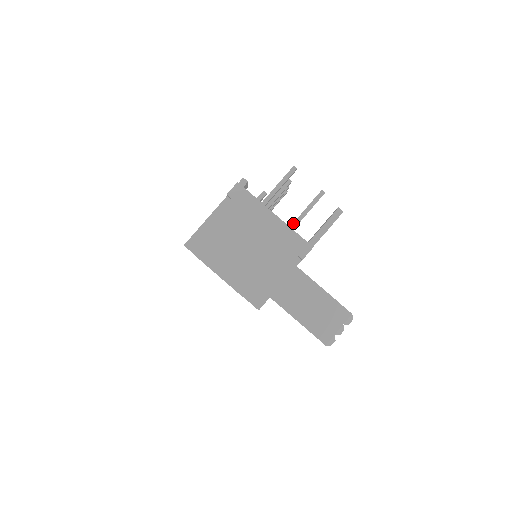
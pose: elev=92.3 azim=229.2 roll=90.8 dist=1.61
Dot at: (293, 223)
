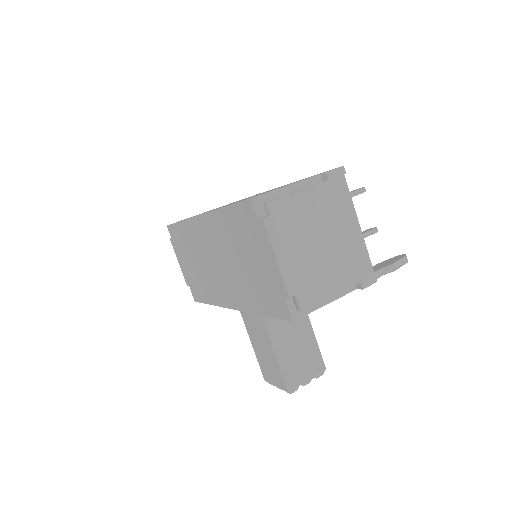
Dot at: occluded
